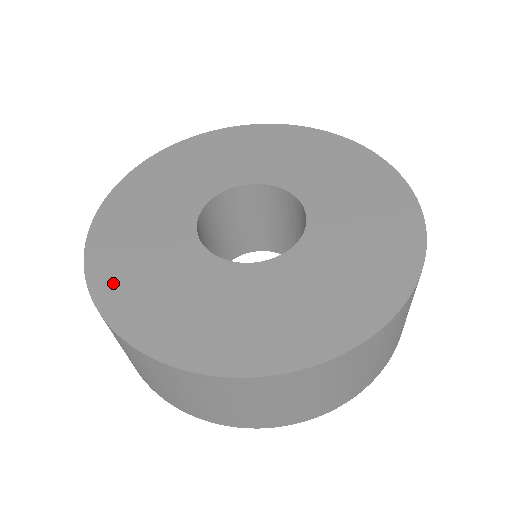
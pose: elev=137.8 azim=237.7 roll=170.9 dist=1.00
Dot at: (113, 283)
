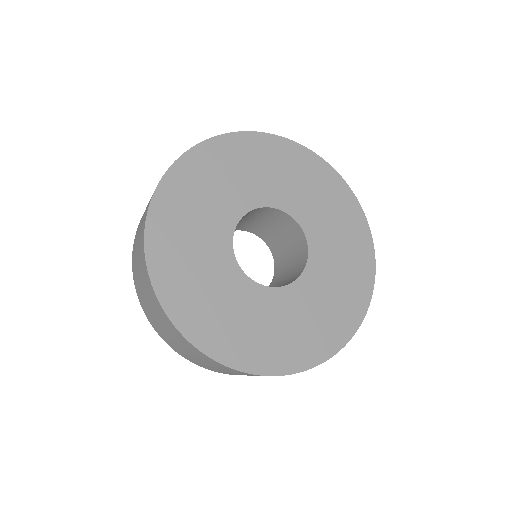
Dot at: (167, 270)
